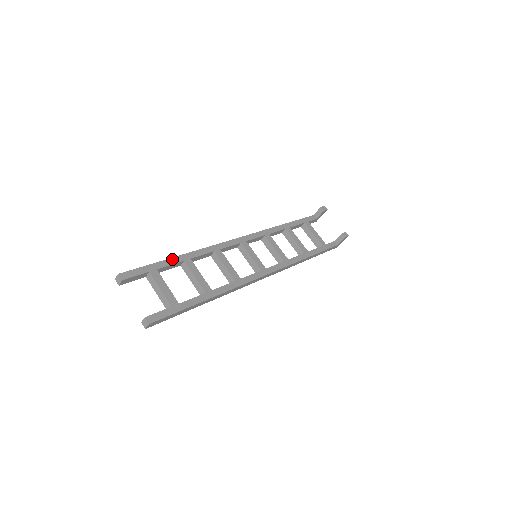
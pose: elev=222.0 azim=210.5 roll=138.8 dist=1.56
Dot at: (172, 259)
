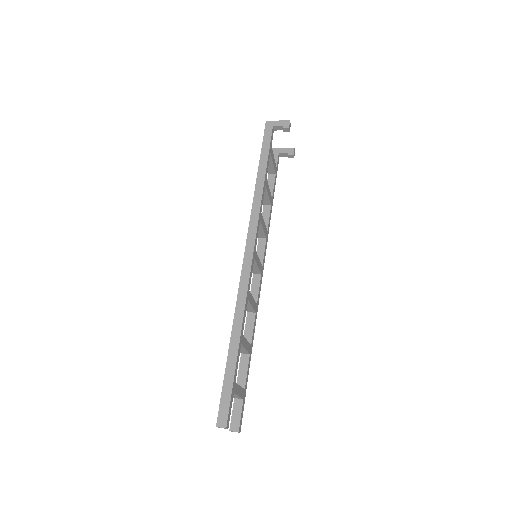
Dot at: (238, 356)
